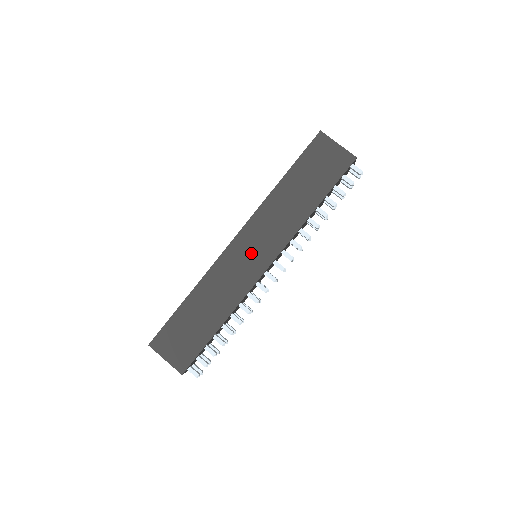
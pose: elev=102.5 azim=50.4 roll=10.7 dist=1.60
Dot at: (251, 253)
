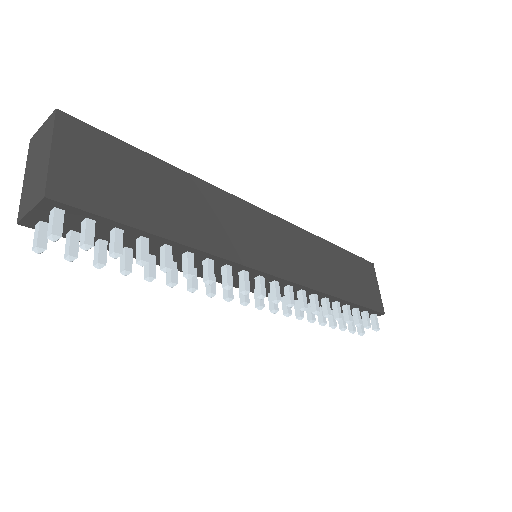
Dot at: (270, 242)
